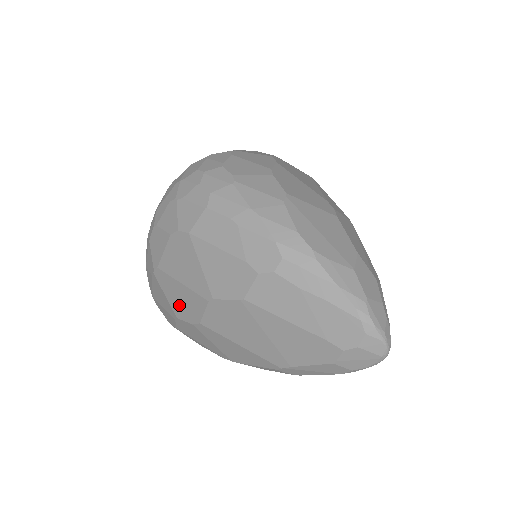
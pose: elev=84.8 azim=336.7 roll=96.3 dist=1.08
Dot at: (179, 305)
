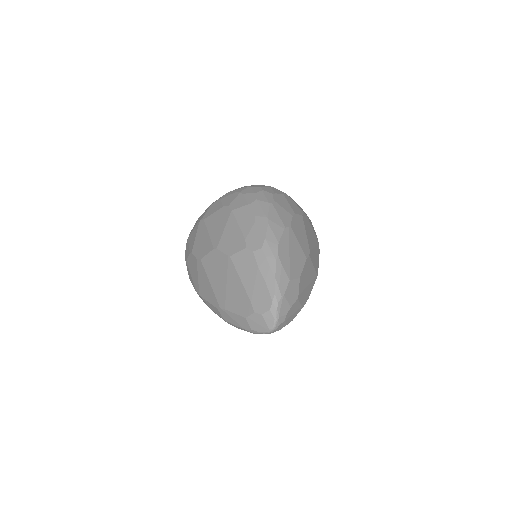
Dot at: (198, 245)
